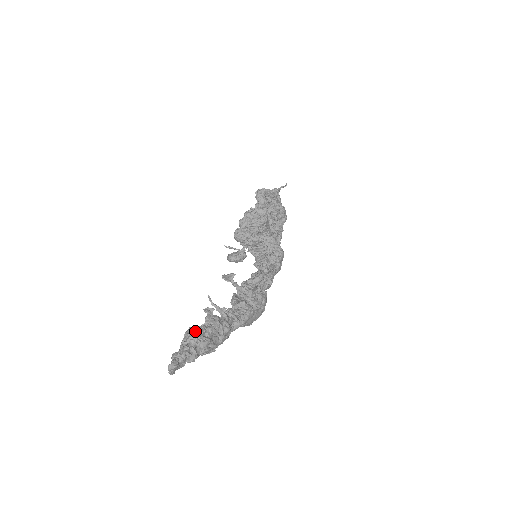
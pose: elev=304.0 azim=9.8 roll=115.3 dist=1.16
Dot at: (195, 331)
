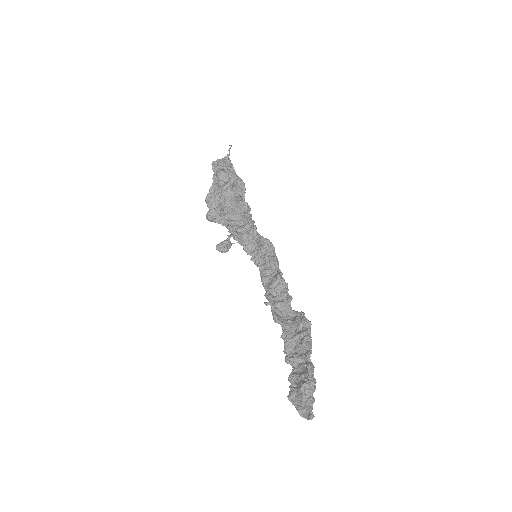
Dot at: (309, 385)
